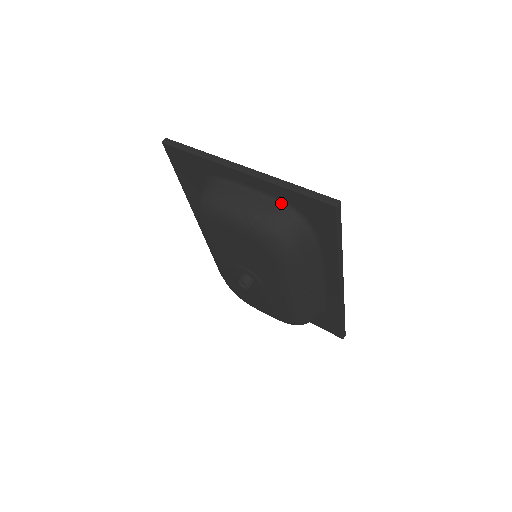
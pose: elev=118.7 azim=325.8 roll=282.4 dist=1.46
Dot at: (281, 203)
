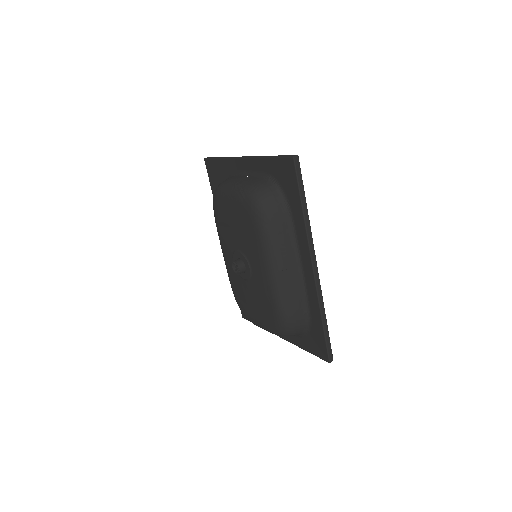
Dot at: (265, 176)
